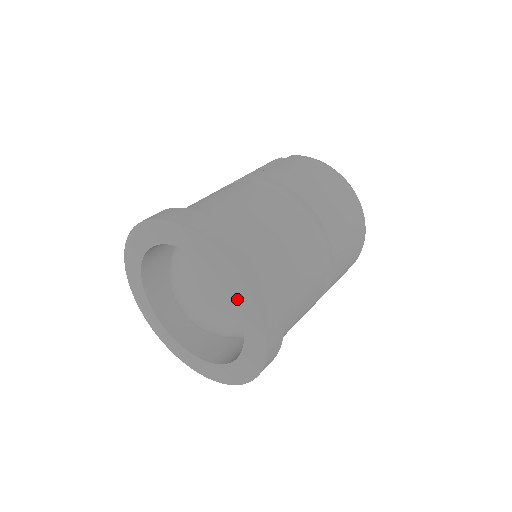
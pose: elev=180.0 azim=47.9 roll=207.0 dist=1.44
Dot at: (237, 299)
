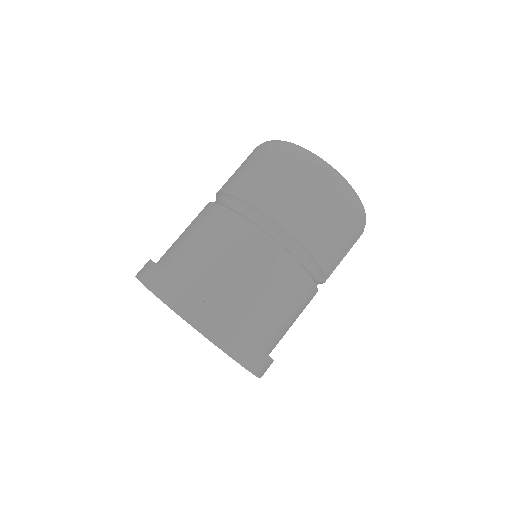
Dot at: occluded
